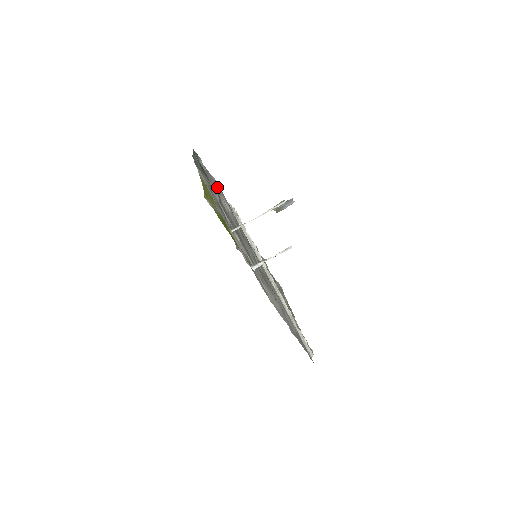
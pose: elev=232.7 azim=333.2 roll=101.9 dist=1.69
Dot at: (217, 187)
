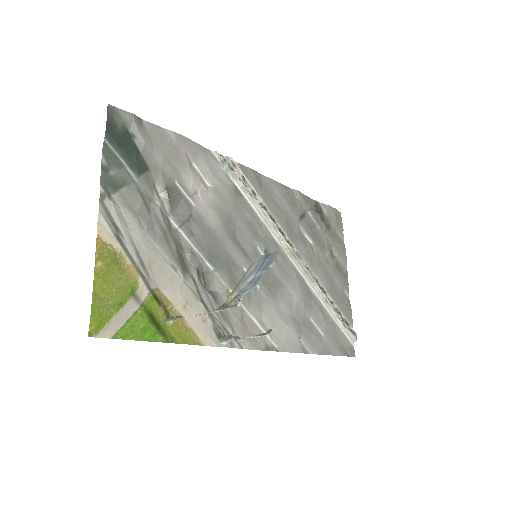
Dot at: (177, 155)
